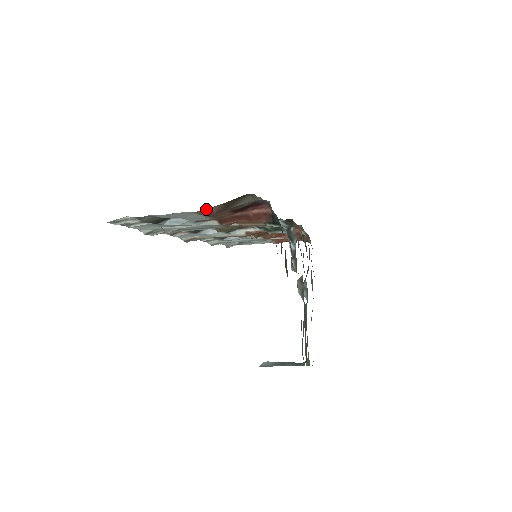
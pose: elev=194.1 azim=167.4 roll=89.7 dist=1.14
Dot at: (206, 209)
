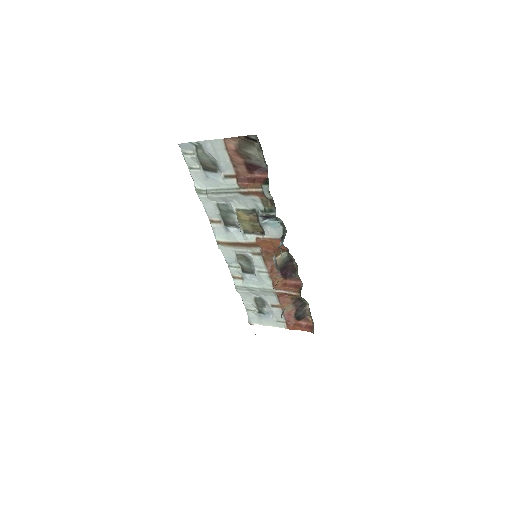
Dot at: (230, 141)
